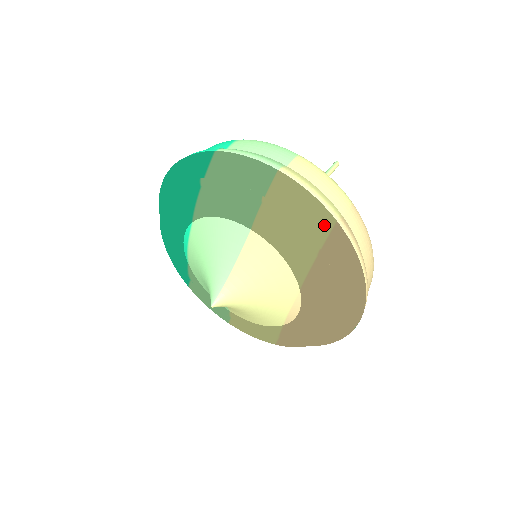
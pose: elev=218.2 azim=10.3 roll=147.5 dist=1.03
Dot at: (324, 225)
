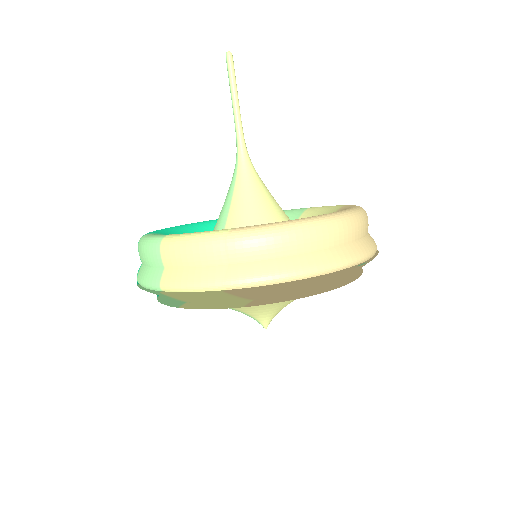
Dot at: (223, 296)
